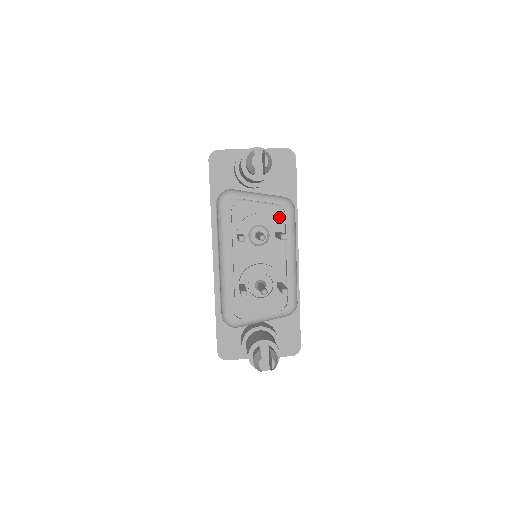
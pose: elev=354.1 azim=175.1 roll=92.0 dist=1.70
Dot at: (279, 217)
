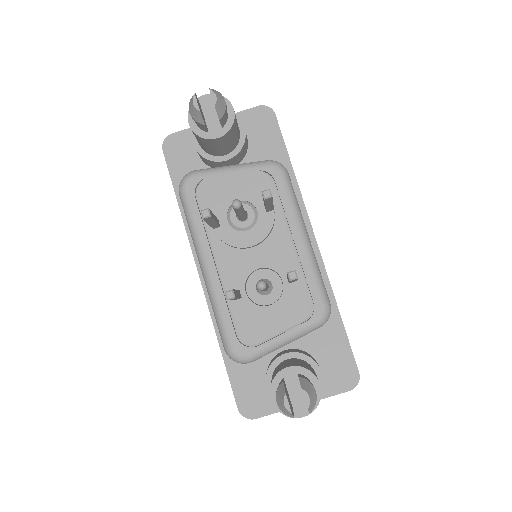
Dot at: (265, 184)
